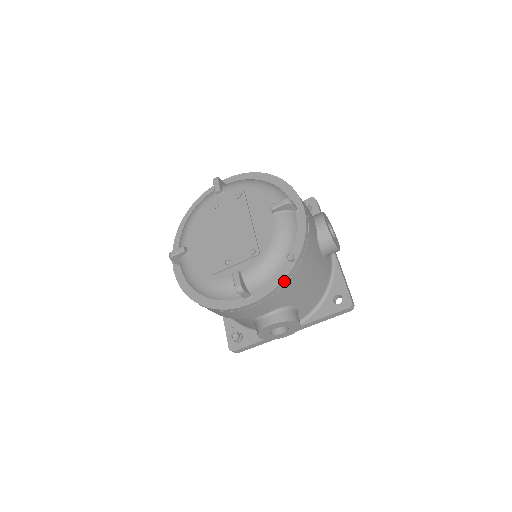
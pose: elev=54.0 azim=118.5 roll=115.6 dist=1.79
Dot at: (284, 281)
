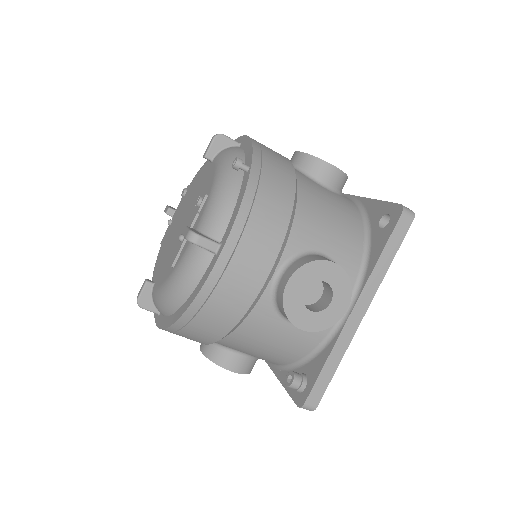
Dot at: (248, 194)
